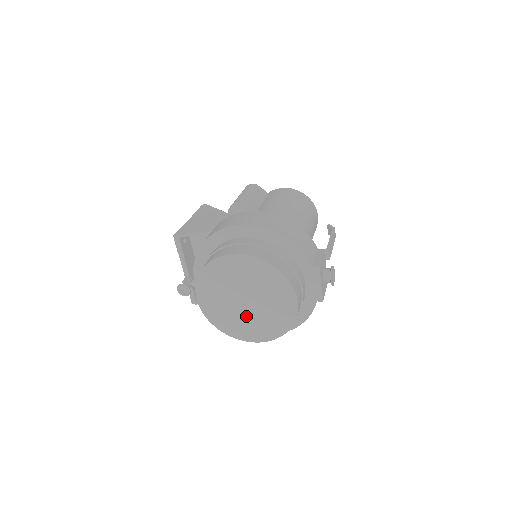
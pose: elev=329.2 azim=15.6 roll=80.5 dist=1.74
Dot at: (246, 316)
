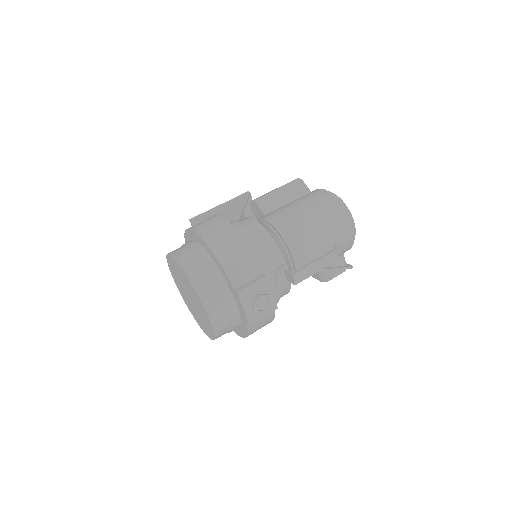
Dot at: (195, 310)
